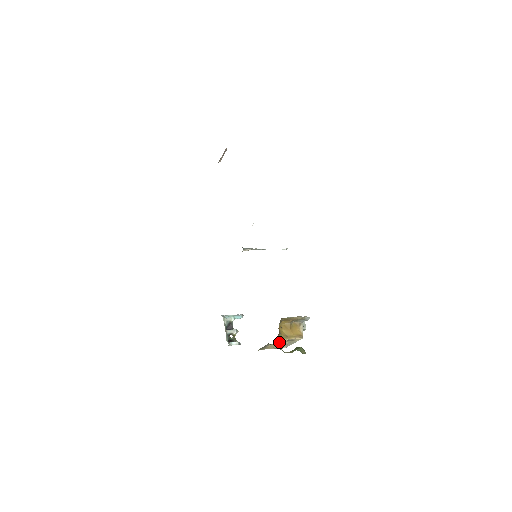
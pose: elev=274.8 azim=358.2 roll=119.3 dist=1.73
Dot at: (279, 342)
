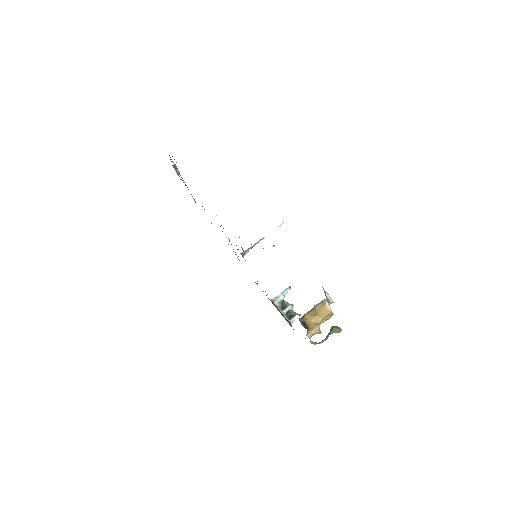
Dot at: (312, 333)
